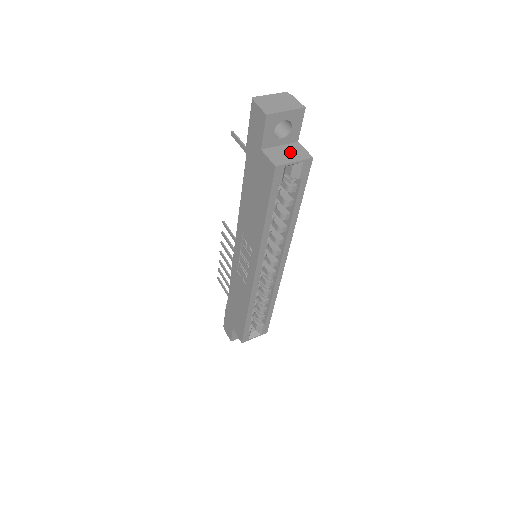
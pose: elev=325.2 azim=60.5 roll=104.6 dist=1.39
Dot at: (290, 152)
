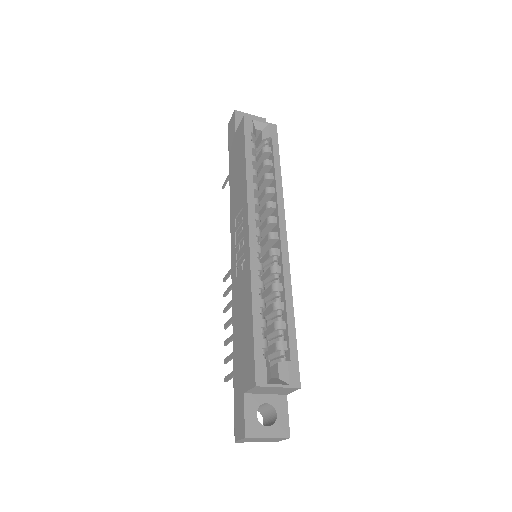
Dot at: occluded
